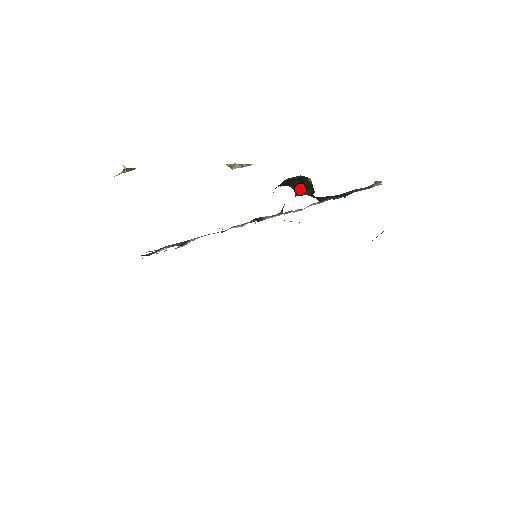
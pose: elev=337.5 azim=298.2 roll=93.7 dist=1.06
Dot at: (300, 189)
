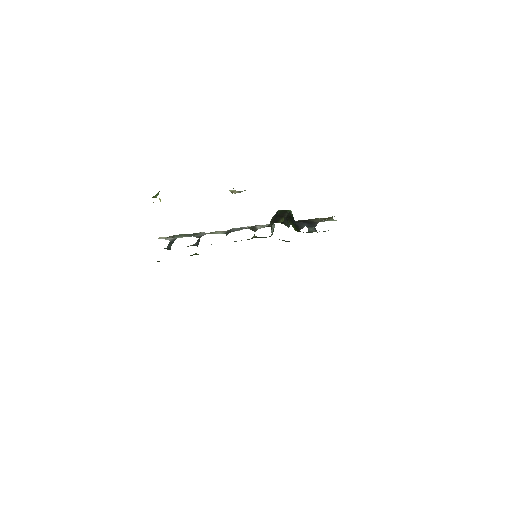
Dot at: (288, 223)
